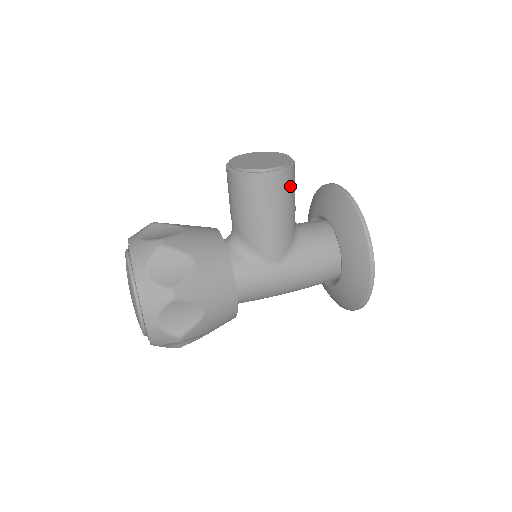
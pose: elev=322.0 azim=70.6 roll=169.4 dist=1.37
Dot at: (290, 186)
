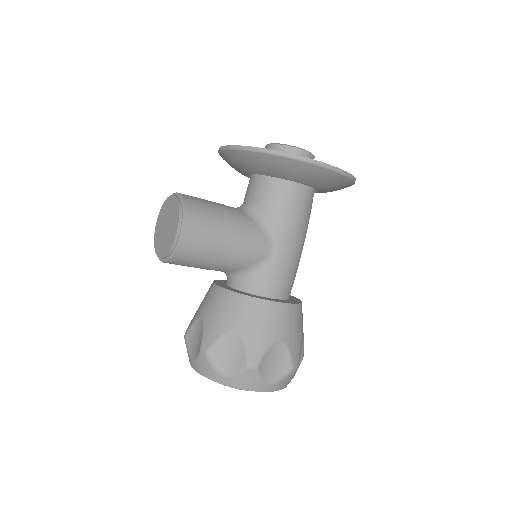
Dot at: (203, 213)
